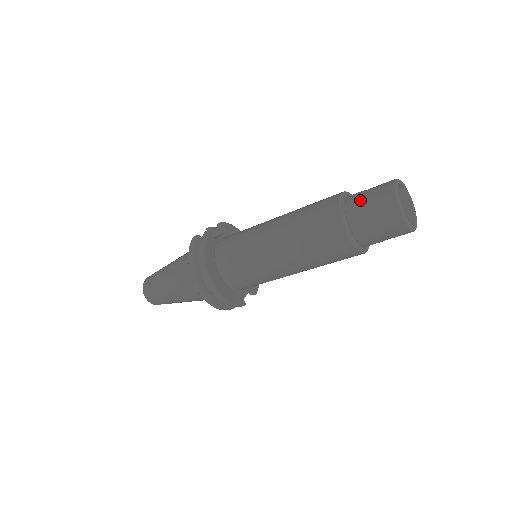
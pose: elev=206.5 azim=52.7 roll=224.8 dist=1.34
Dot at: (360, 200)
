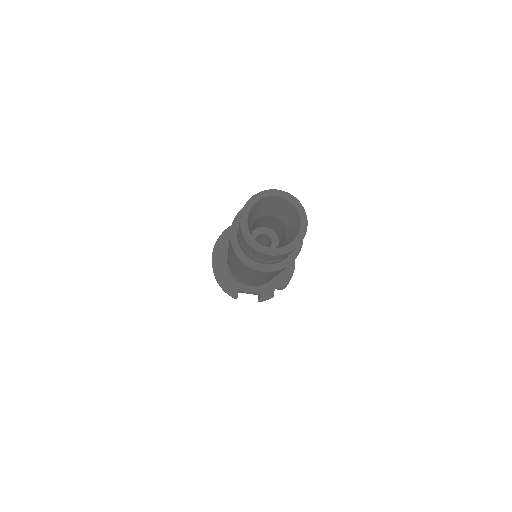
Dot at: occluded
